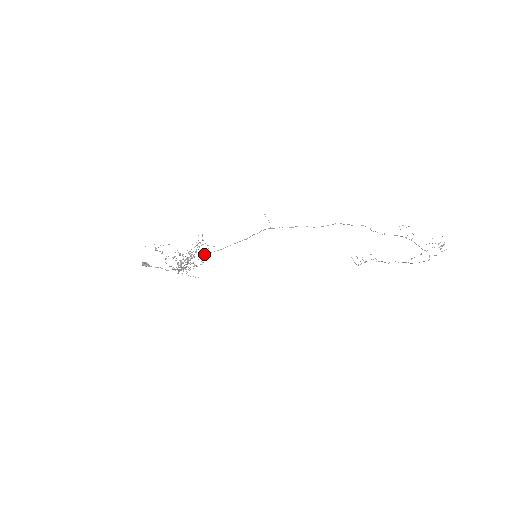
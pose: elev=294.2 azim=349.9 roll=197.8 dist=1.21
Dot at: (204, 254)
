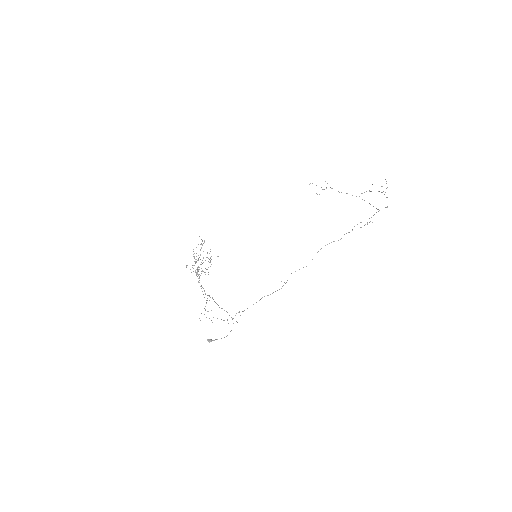
Dot at: occluded
